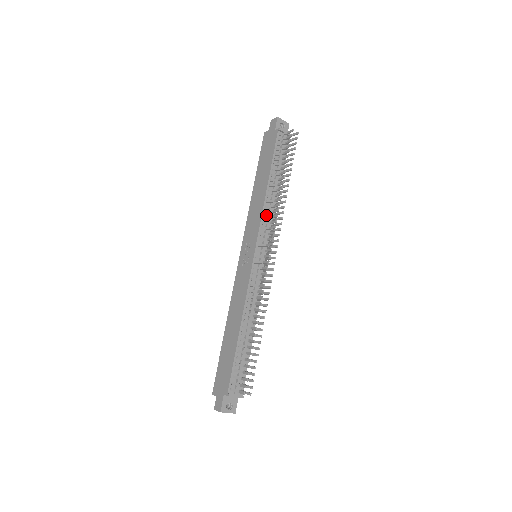
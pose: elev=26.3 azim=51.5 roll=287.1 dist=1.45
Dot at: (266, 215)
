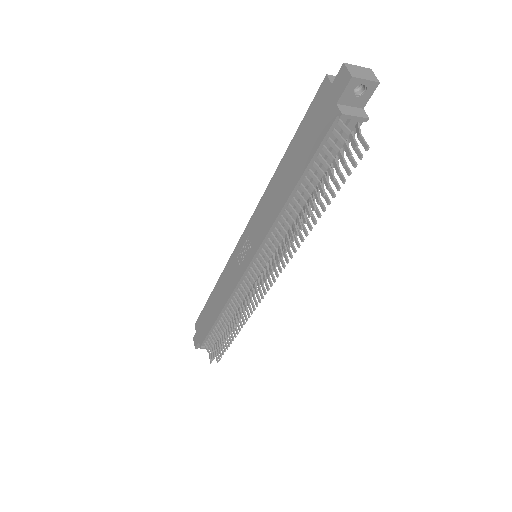
Dot at: (277, 230)
